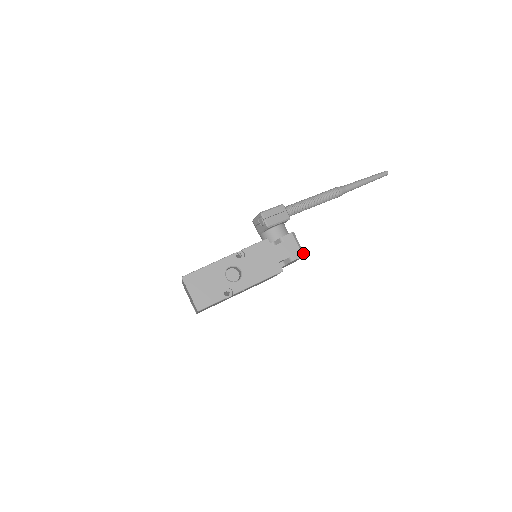
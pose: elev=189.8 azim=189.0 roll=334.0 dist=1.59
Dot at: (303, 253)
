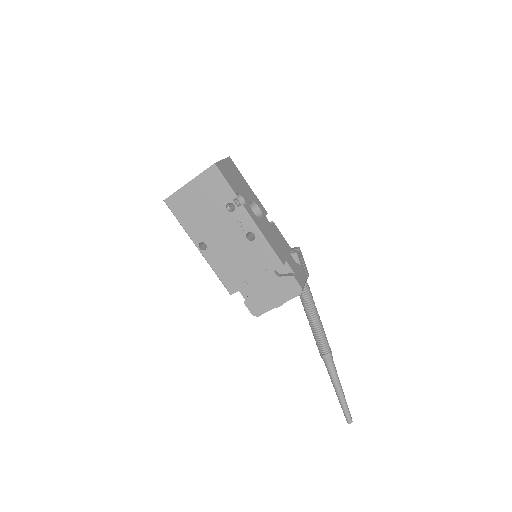
Dot at: (302, 290)
